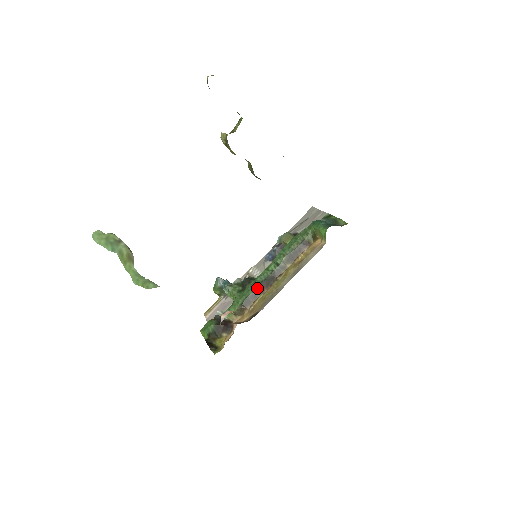
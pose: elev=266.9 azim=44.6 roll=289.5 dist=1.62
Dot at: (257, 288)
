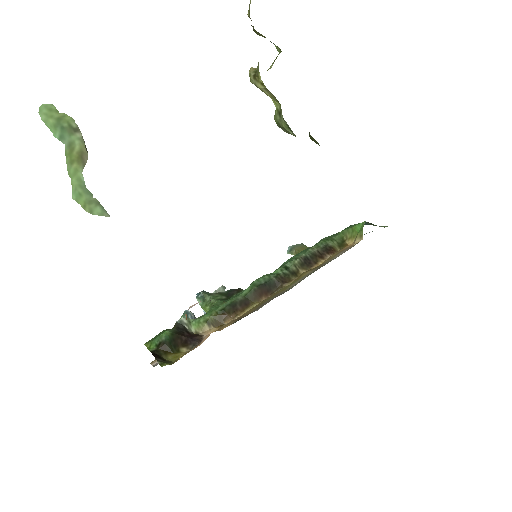
Dot at: (251, 292)
